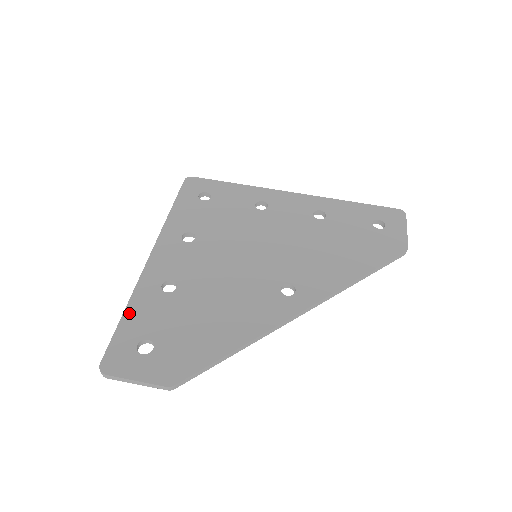
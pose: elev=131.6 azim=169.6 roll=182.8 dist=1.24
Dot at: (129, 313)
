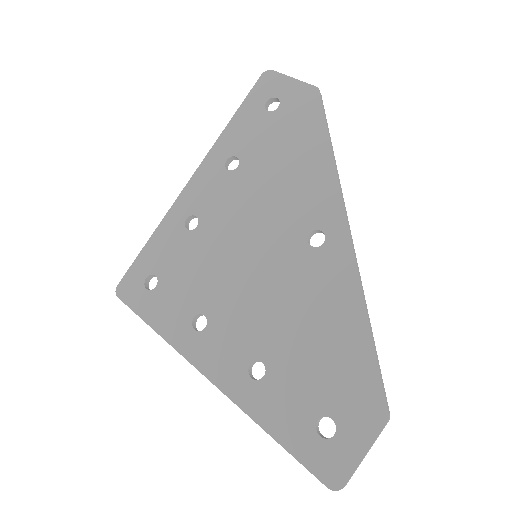
Dot at: (274, 430)
